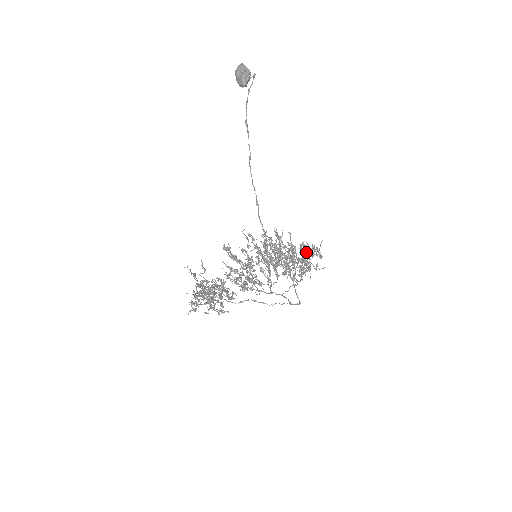
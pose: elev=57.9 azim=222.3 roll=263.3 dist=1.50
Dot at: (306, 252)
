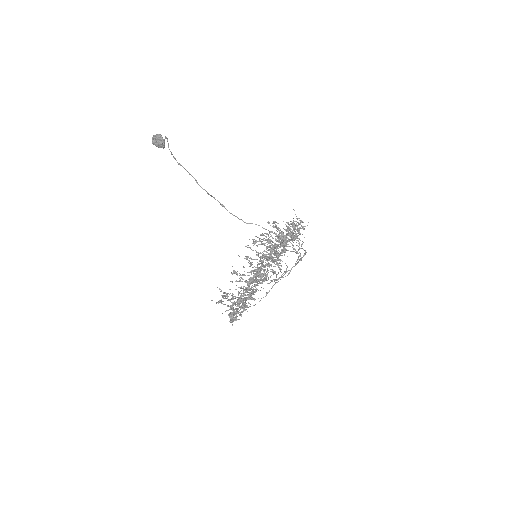
Dot at: occluded
